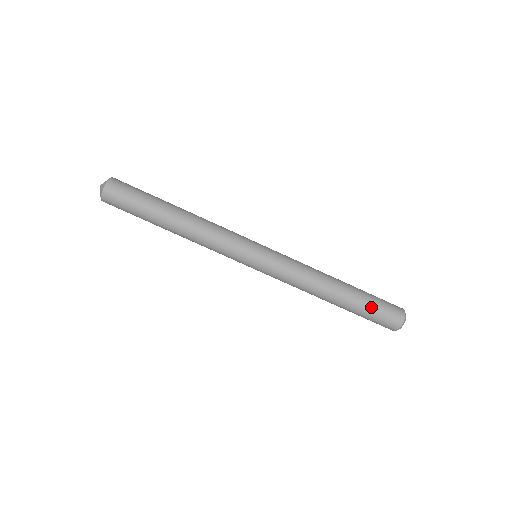
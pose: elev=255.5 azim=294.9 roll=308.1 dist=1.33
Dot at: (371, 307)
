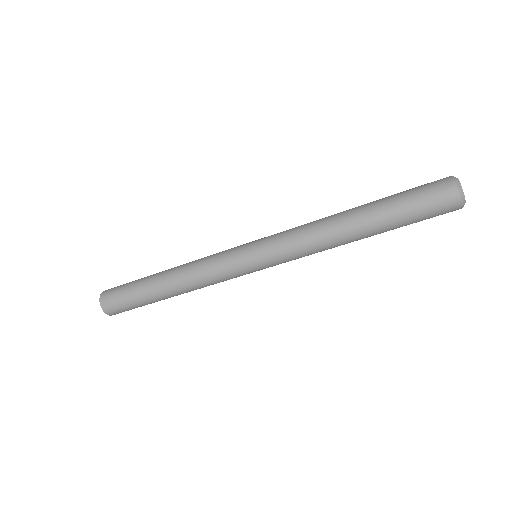
Dot at: (406, 210)
